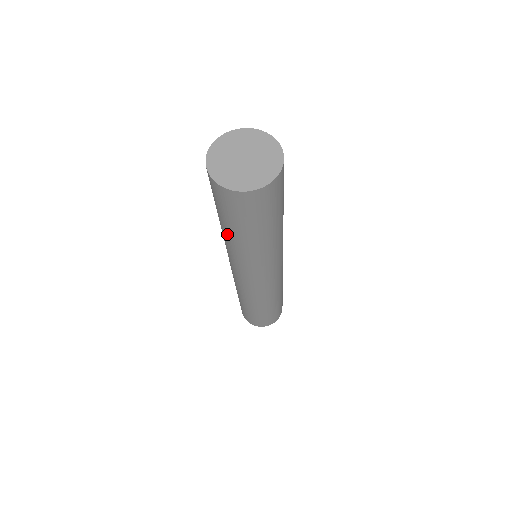
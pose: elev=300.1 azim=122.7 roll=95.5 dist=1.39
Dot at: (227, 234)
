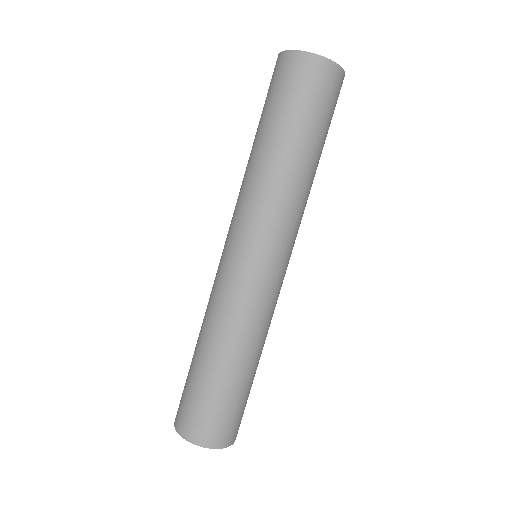
Dot at: (256, 147)
